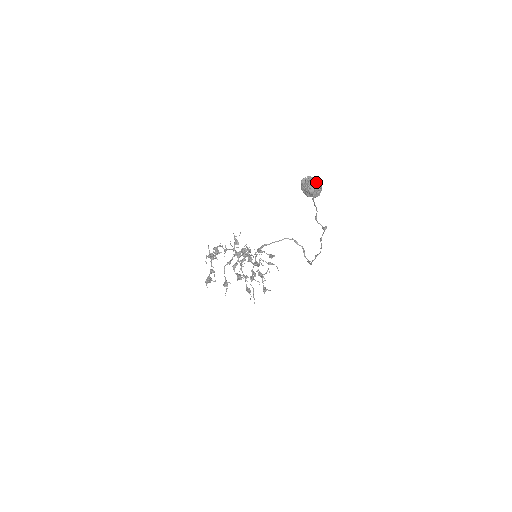
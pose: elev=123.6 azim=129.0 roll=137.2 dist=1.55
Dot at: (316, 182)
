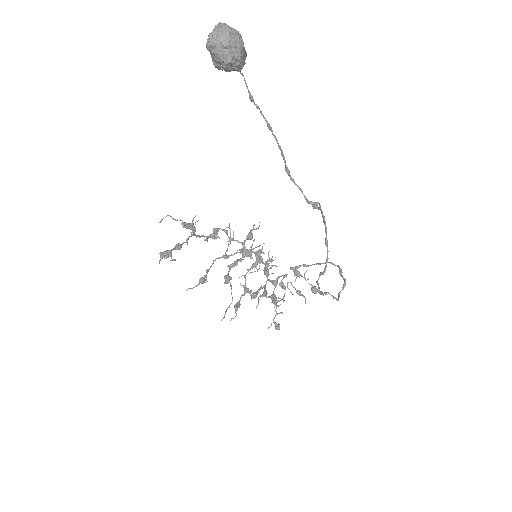
Dot at: (223, 28)
